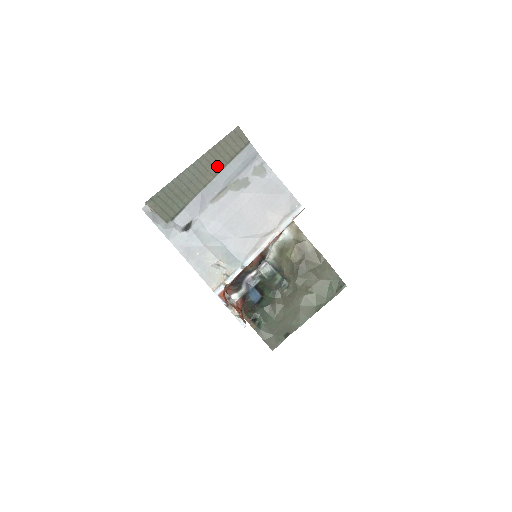
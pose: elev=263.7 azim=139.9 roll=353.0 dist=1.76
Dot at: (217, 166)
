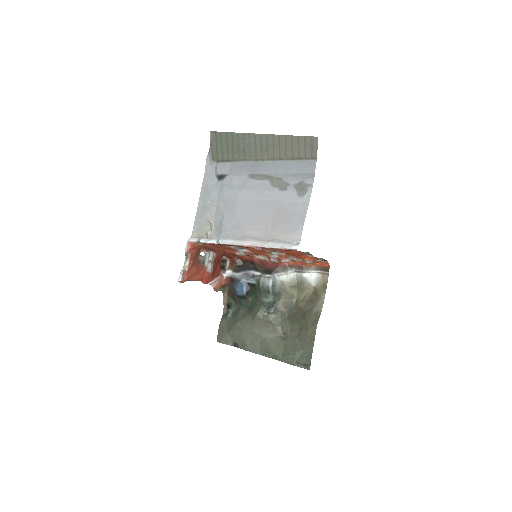
Dot at: (277, 153)
